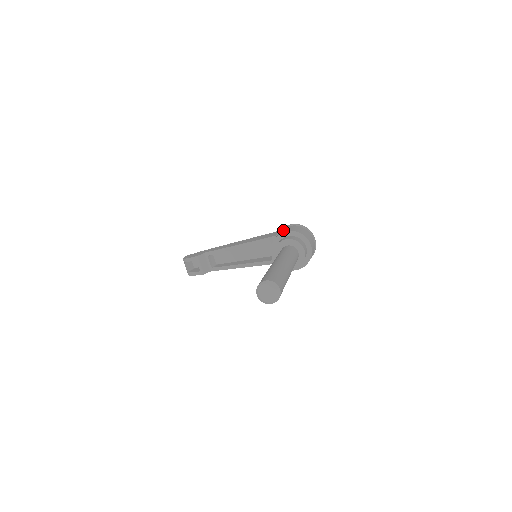
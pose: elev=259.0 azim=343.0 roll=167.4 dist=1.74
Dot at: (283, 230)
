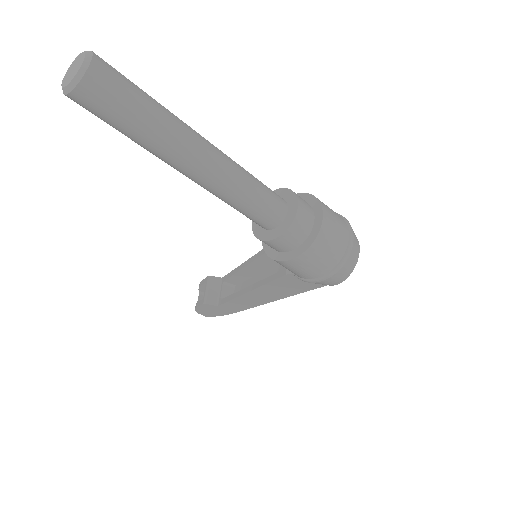
Dot at: occluded
